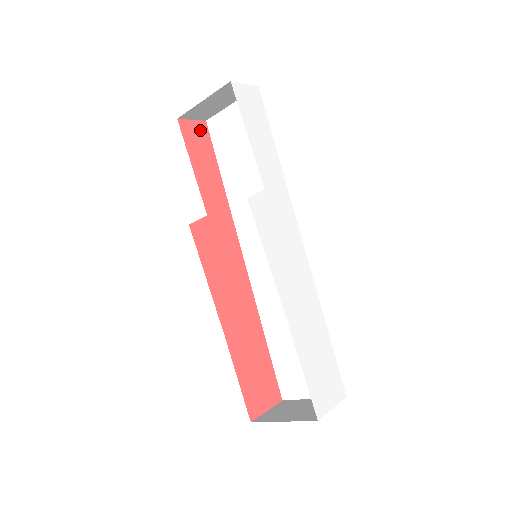
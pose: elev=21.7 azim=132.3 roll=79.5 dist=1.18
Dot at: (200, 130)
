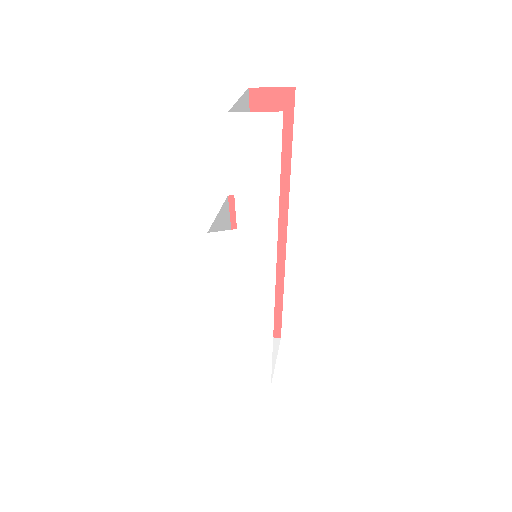
Dot at: (280, 99)
